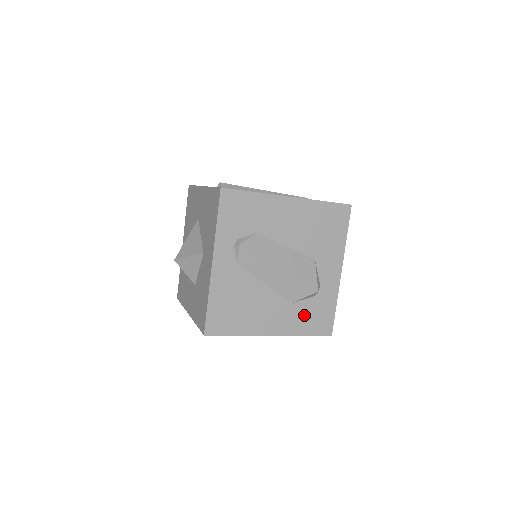
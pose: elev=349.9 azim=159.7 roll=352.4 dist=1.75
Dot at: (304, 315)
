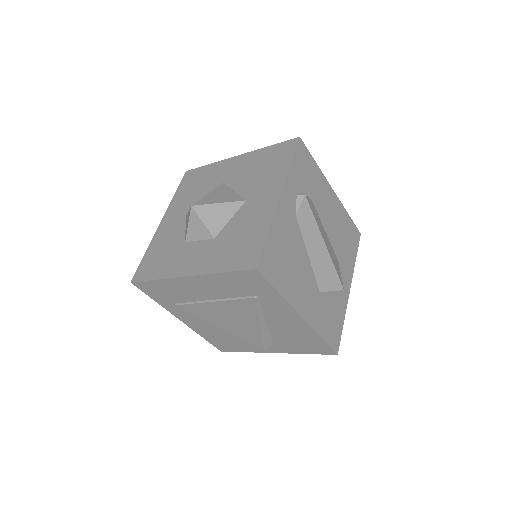
Dot at: (325, 313)
